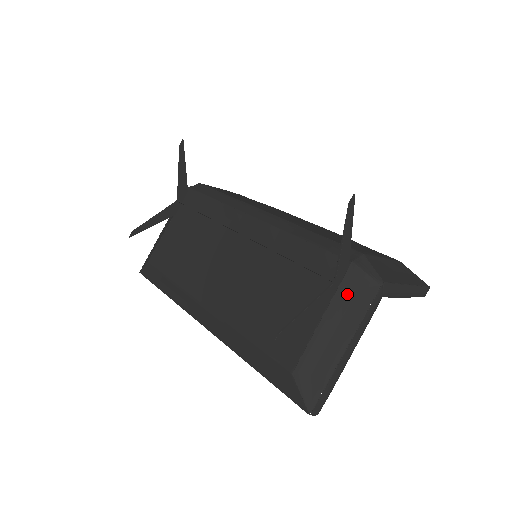
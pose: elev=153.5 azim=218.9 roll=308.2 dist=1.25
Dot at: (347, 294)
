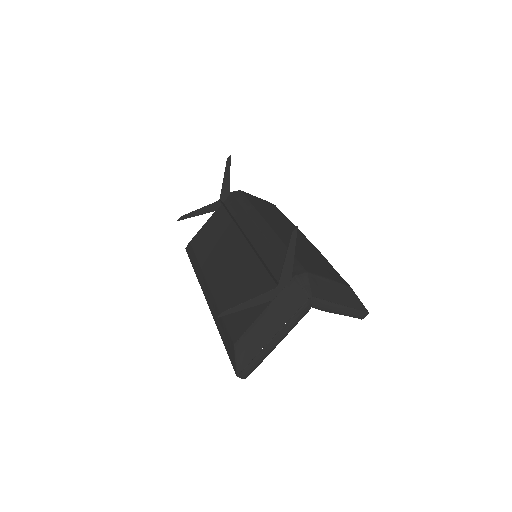
Dot at: (285, 298)
